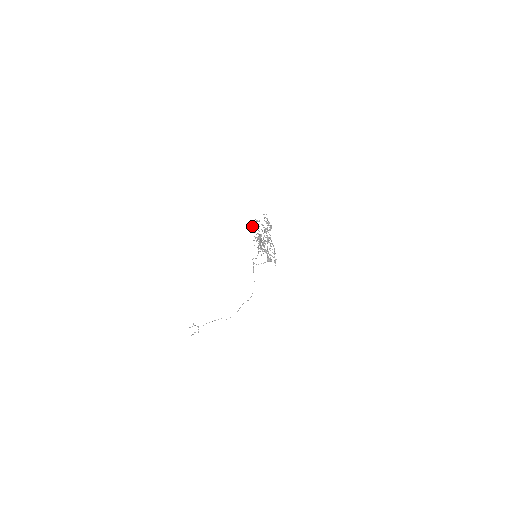
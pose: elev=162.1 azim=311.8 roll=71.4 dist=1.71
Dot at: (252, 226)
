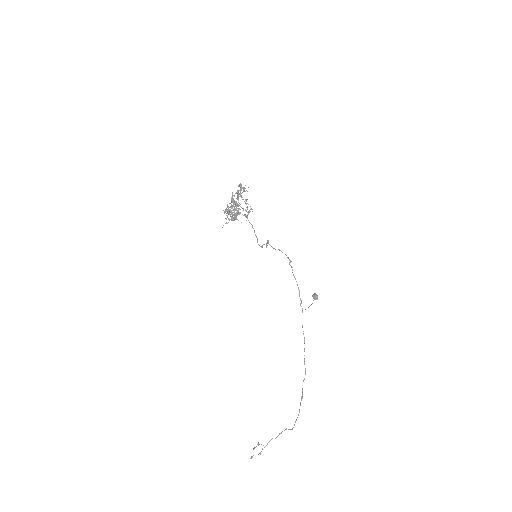
Dot at: occluded
